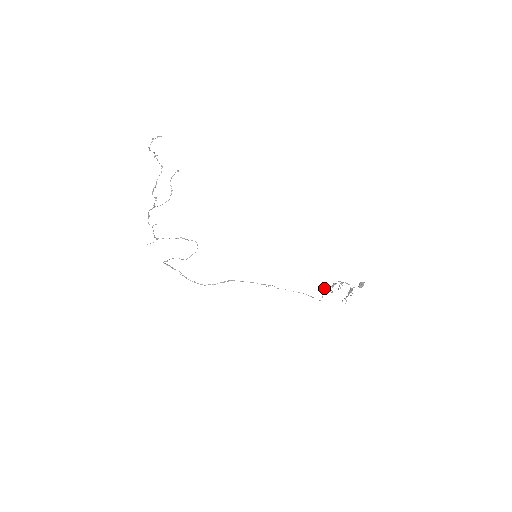
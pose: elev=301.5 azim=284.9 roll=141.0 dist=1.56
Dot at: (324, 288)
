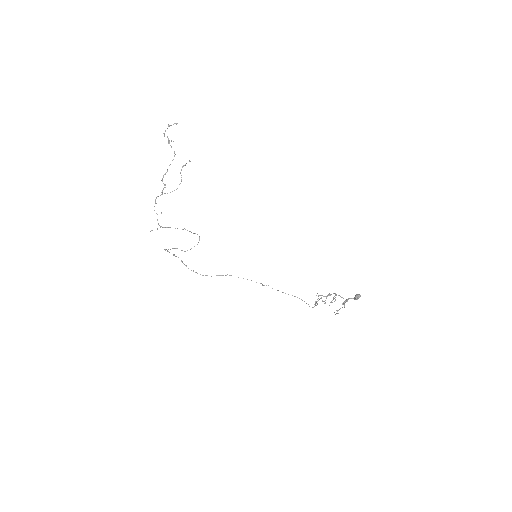
Dot at: (318, 298)
